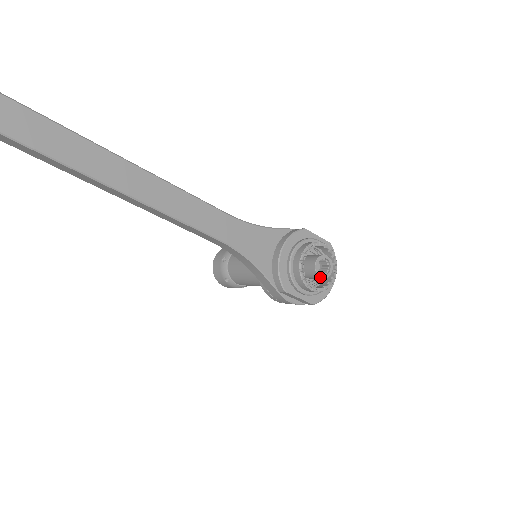
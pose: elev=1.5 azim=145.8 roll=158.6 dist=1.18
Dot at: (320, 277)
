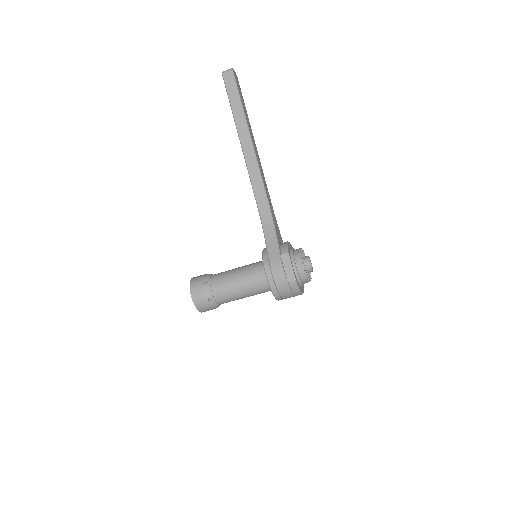
Dot at: (309, 262)
